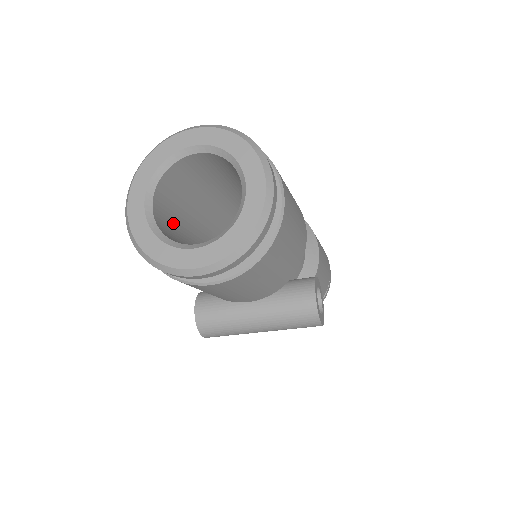
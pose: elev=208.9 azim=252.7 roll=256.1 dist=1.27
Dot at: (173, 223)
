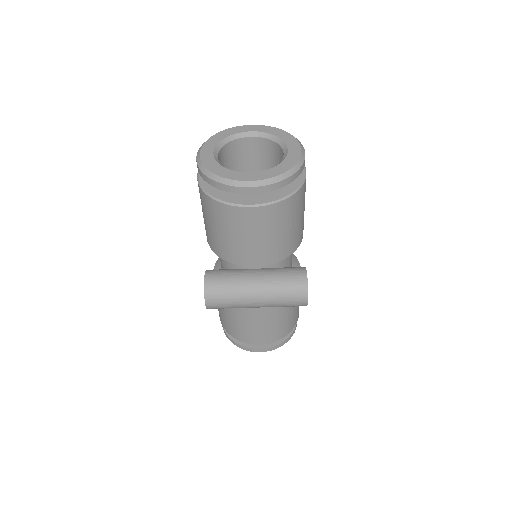
Dot at: occluded
